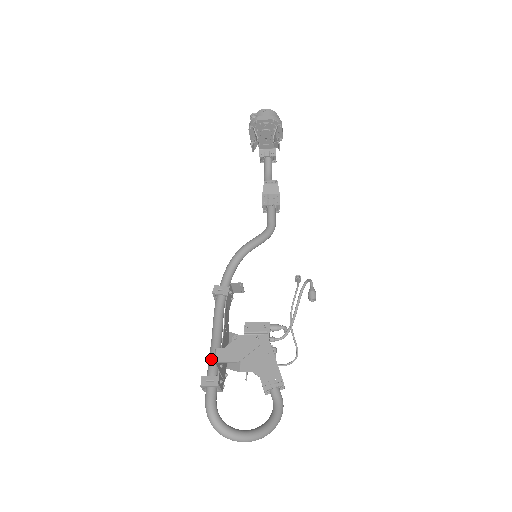
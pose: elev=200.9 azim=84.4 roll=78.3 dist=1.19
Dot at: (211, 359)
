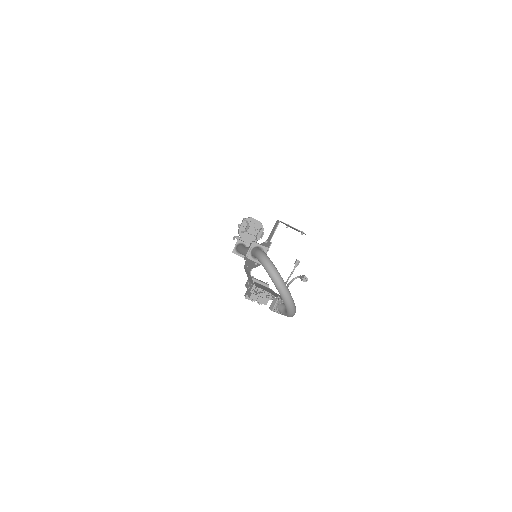
Dot at: occluded
